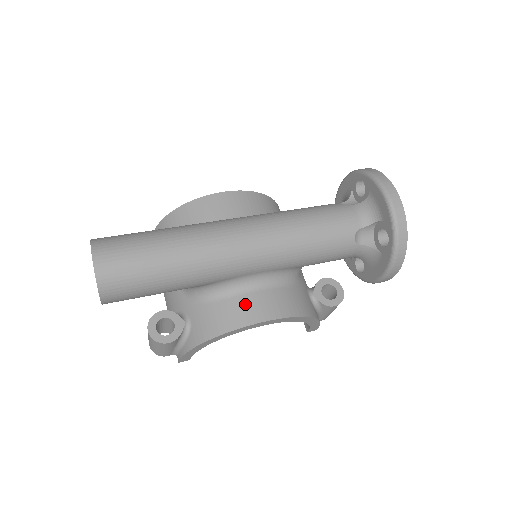
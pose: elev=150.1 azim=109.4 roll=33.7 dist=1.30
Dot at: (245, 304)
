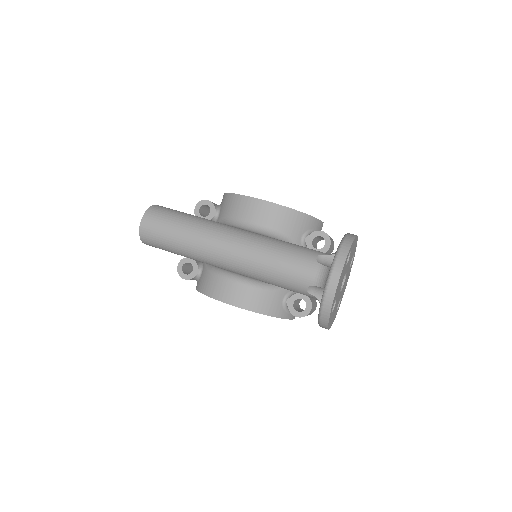
Dot at: (224, 286)
